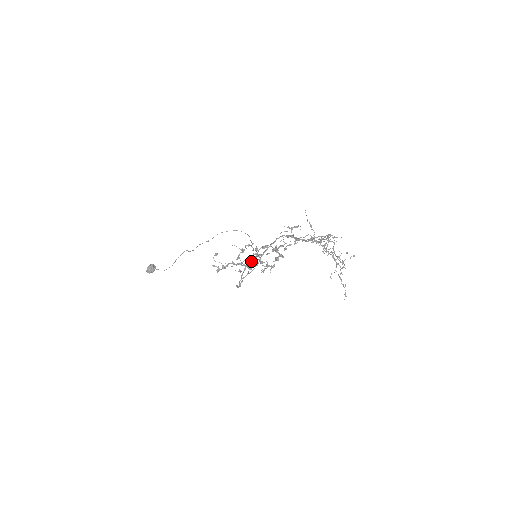
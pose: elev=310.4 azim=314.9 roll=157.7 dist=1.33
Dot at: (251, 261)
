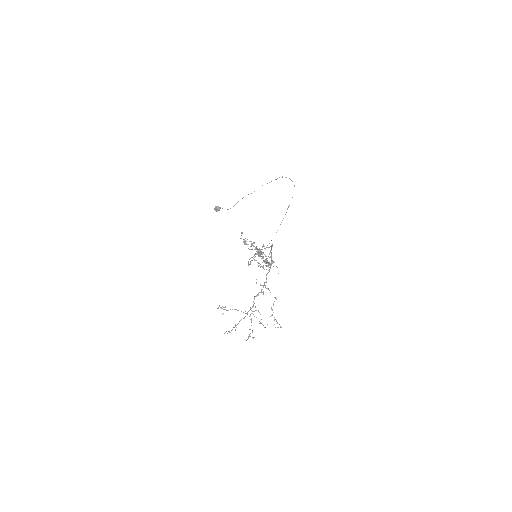
Dot at: (256, 254)
